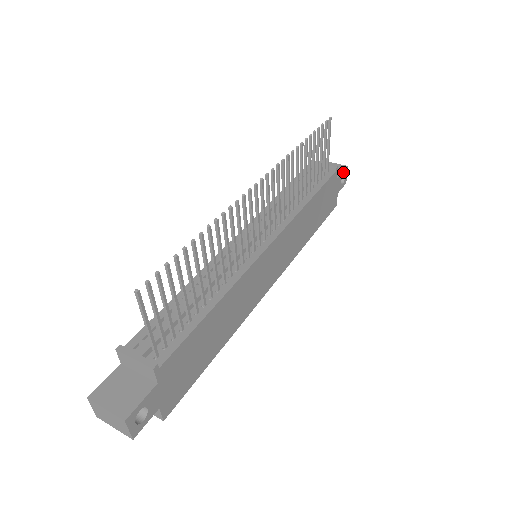
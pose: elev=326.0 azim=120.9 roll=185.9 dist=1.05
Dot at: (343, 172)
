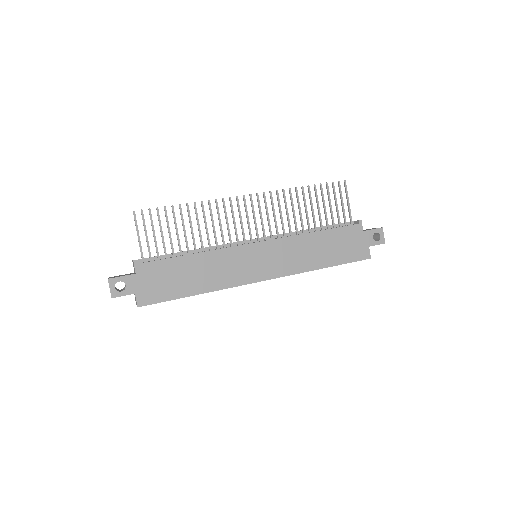
Dot at: (375, 230)
